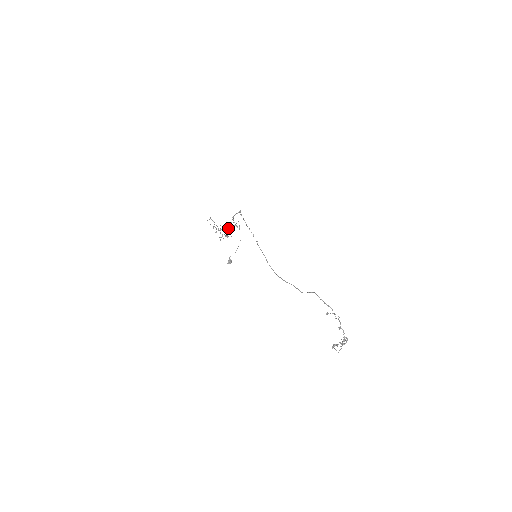
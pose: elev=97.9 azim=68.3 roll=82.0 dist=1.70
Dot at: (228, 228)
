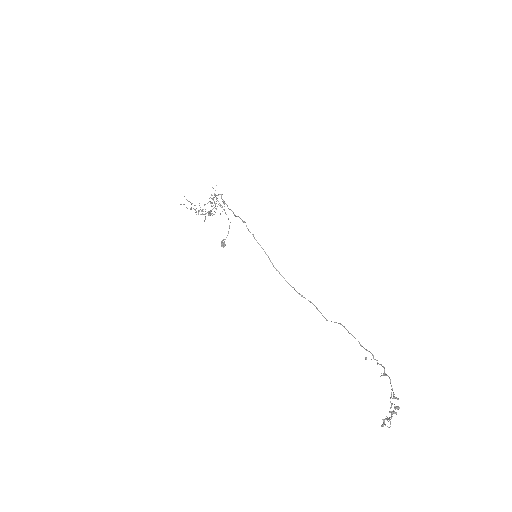
Dot at: (210, 211)
